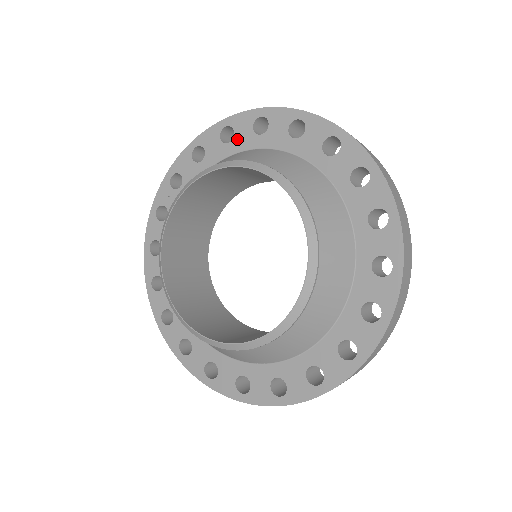
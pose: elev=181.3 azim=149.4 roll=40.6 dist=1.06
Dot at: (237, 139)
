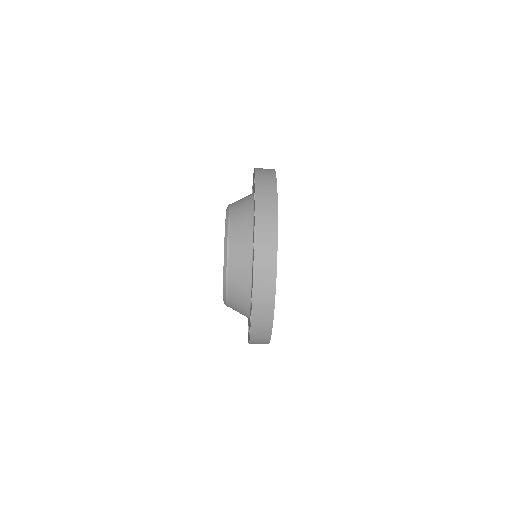
Dot at: occluded
